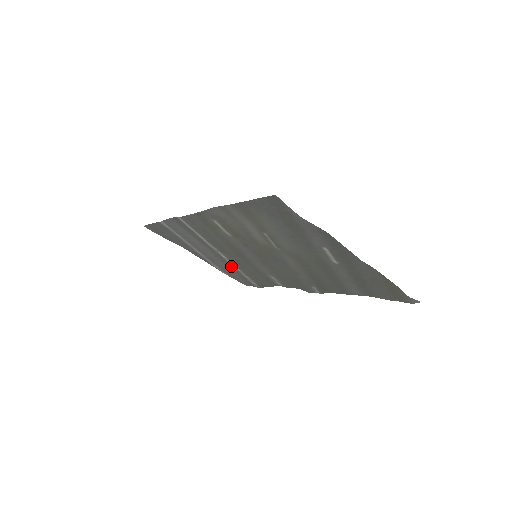
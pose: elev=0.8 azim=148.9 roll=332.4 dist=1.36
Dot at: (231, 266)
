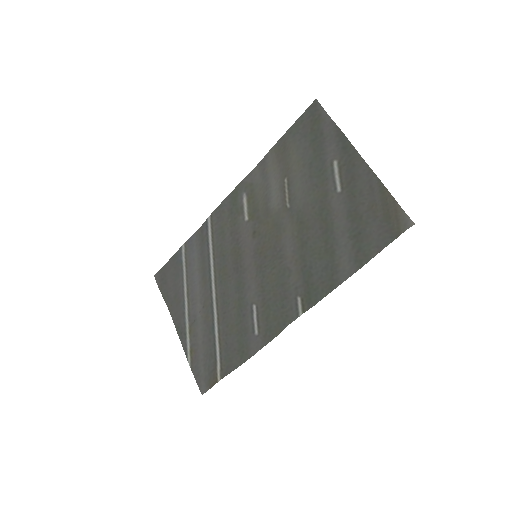
Dot at: (210, 326)
